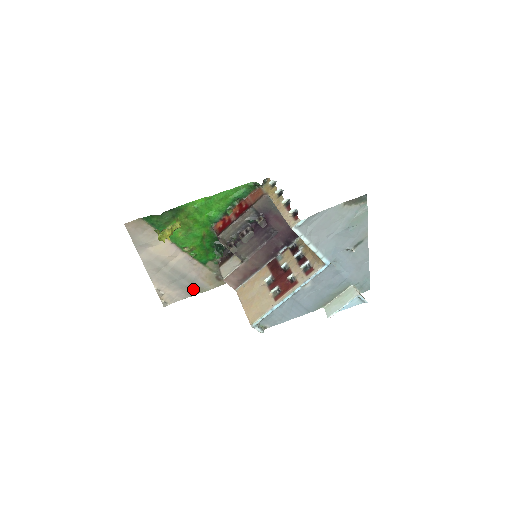
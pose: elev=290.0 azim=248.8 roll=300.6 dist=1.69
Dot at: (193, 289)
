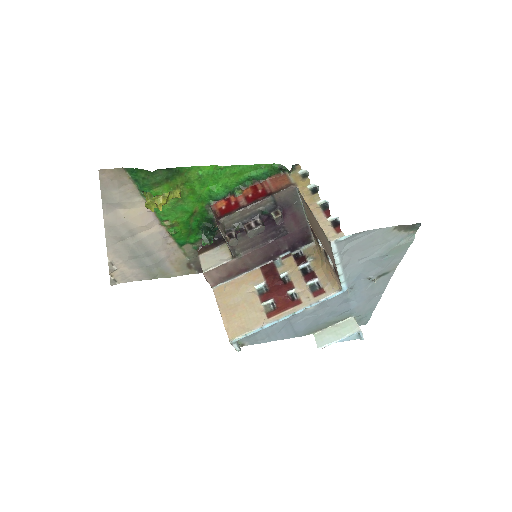
Dot at: (155, 271)
